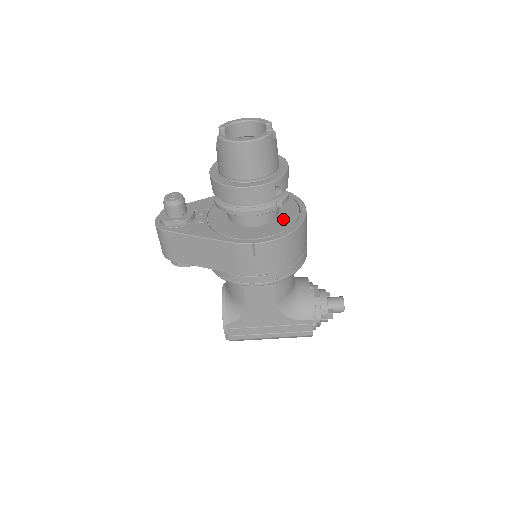
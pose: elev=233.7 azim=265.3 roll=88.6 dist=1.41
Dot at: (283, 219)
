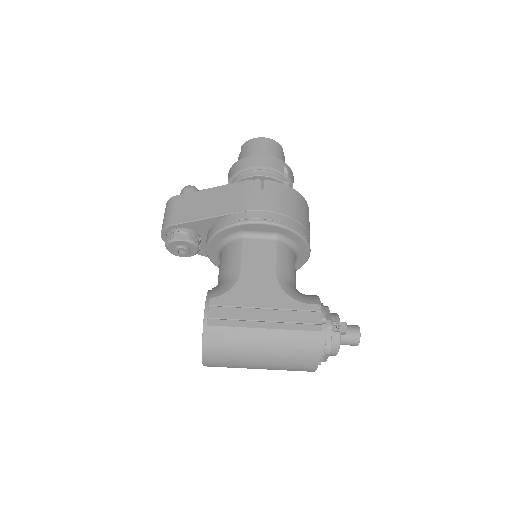
Dot at: occluded
